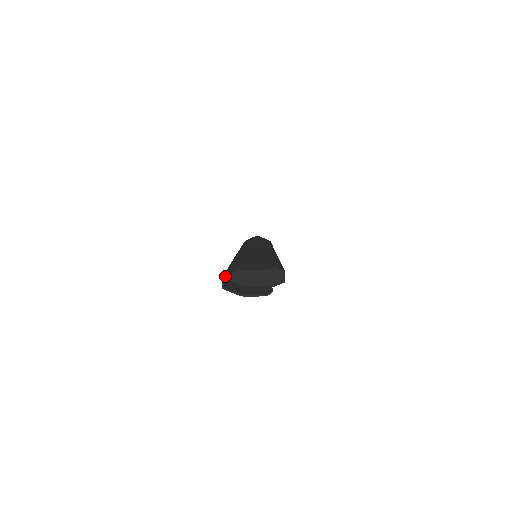
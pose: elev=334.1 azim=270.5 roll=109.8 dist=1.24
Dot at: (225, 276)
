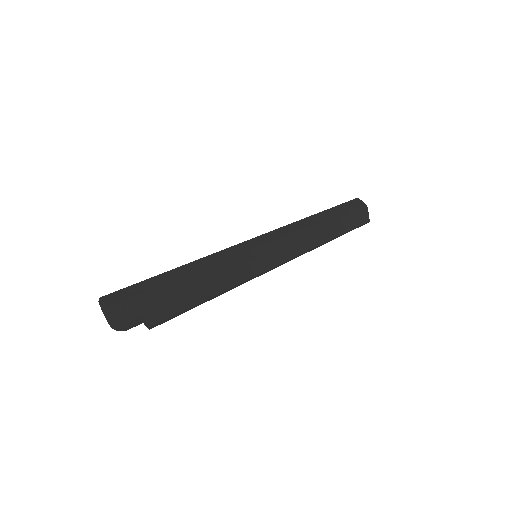
Dot at: (100, 299)
